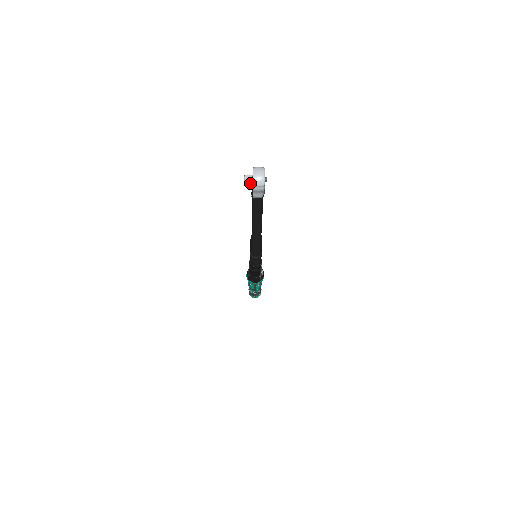
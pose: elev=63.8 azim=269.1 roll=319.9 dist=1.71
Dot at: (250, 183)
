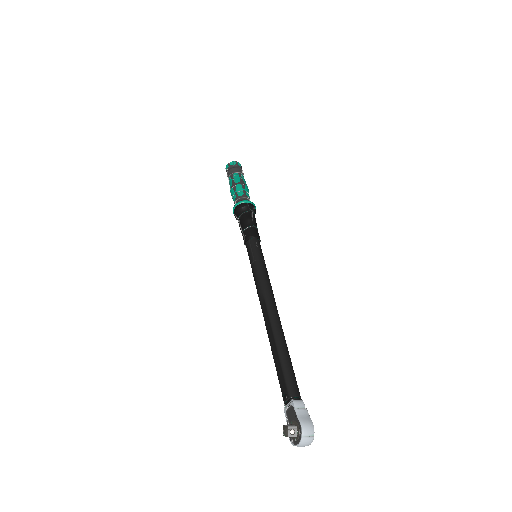
Dot at: occluded
